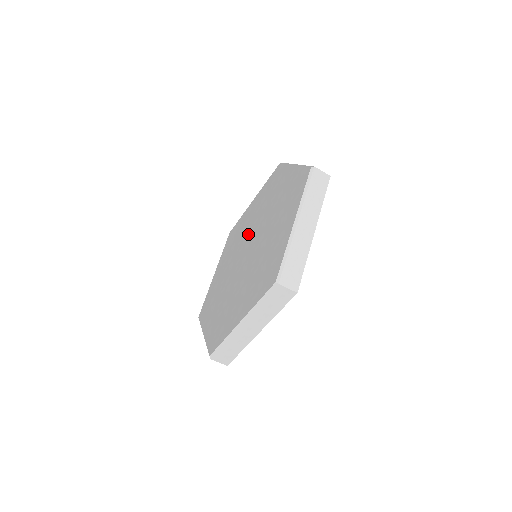
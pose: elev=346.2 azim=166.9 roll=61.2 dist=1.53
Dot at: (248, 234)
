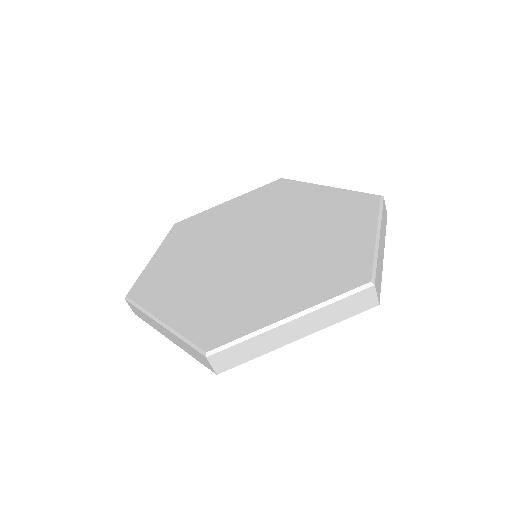
Dot at: (276, 224)
